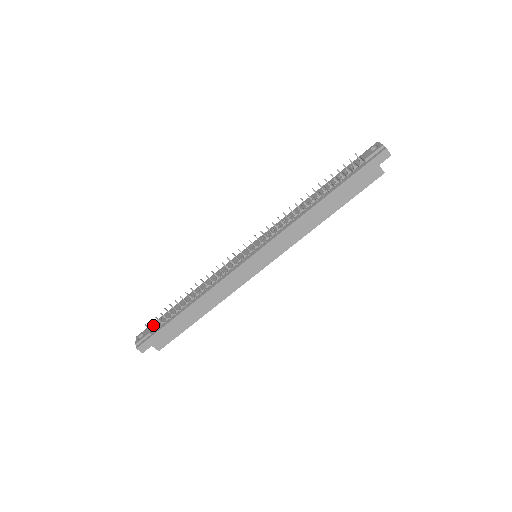
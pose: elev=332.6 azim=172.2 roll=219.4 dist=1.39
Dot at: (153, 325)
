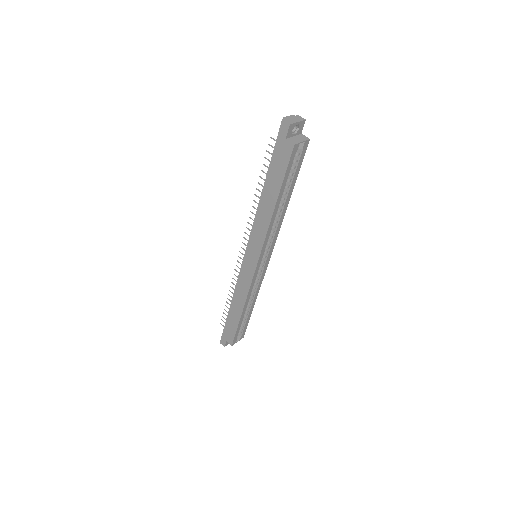
Dot at: occluded
